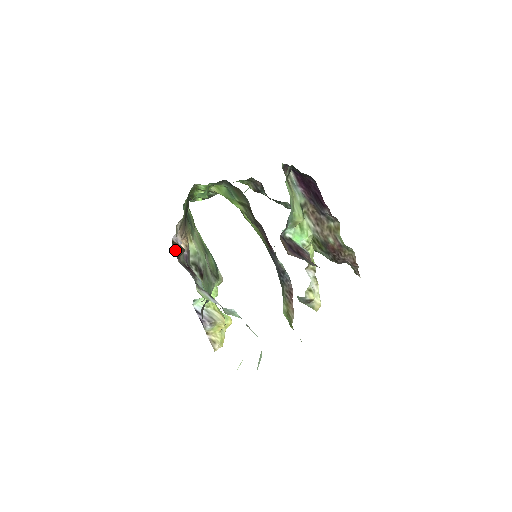
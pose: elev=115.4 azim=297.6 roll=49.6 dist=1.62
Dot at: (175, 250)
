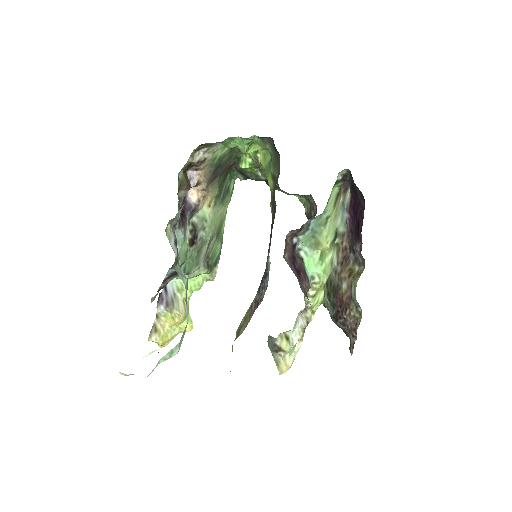
Dot at: (180, 179)
